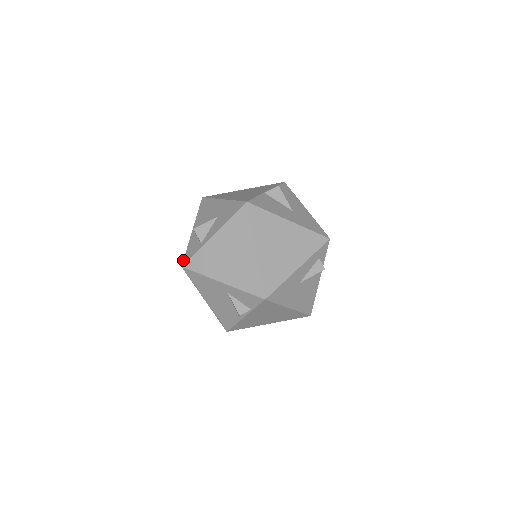
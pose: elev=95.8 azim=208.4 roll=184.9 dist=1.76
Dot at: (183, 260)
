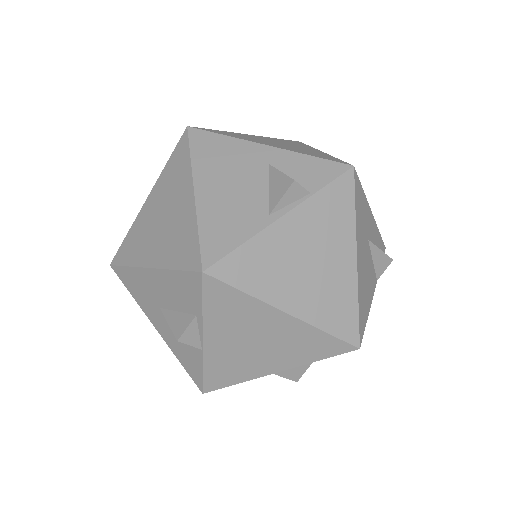
Dot at: occluded
